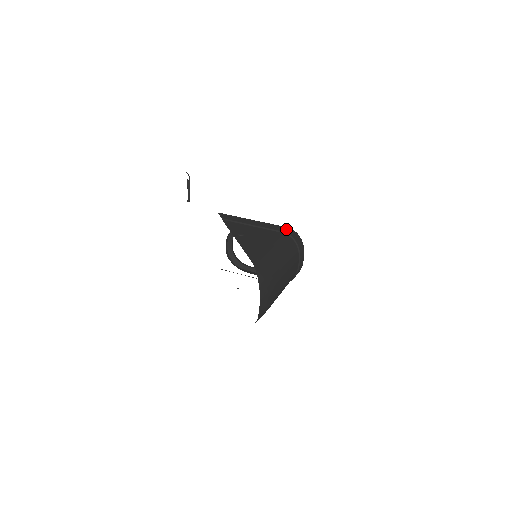
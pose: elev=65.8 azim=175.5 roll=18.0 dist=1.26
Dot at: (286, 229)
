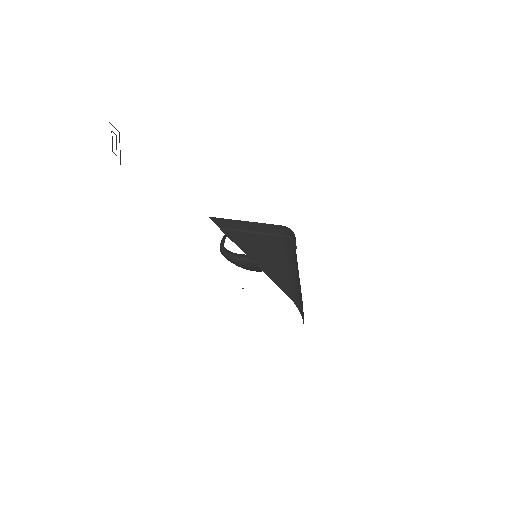
Dot at: (283, 230)
